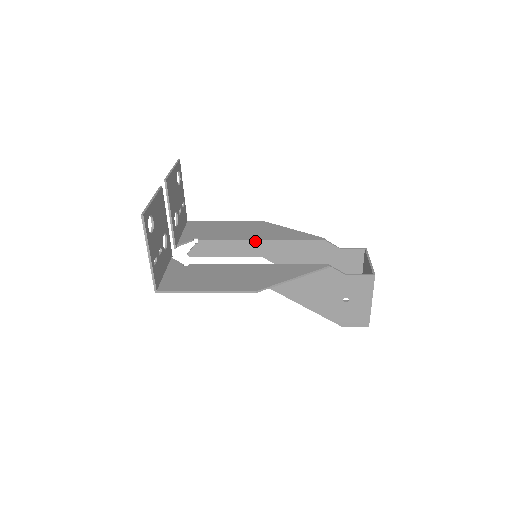
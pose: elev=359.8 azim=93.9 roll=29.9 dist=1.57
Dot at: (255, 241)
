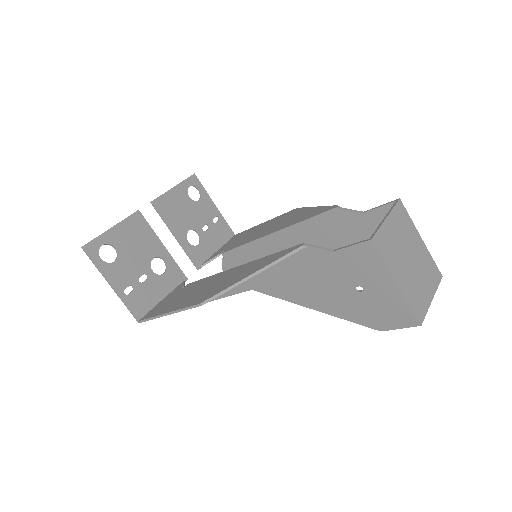
Dot at: (267, 237)
